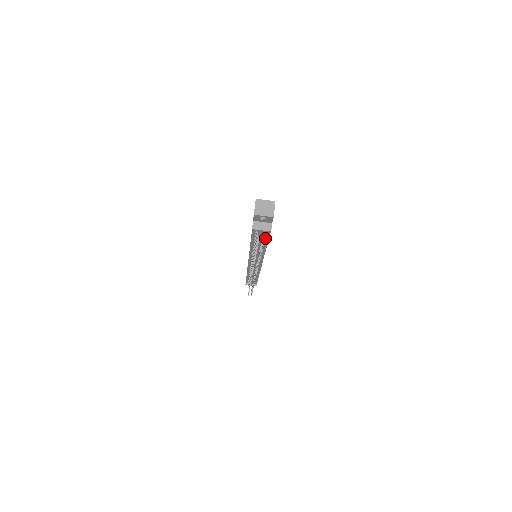
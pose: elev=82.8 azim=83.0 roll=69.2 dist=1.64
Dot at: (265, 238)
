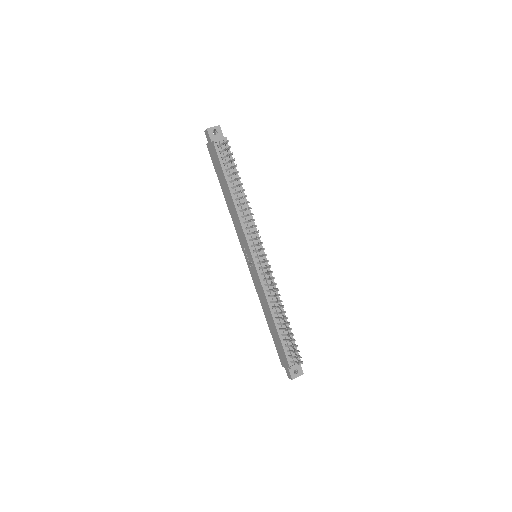
Dot at: (232, 165)
